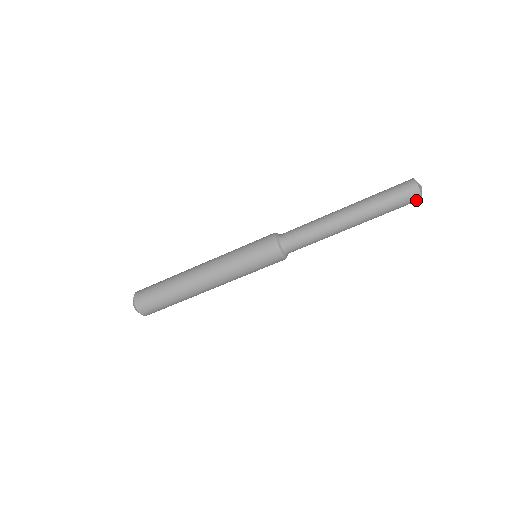
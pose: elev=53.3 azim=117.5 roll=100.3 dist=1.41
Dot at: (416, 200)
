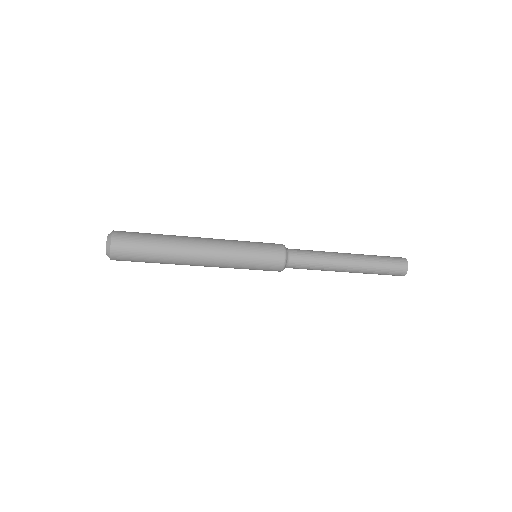
Dot at: (401, 273)
